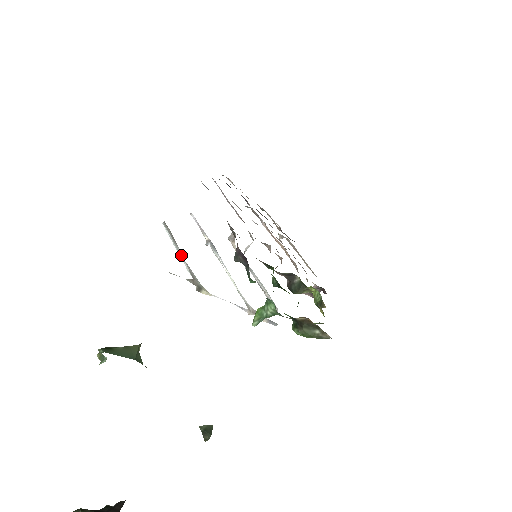
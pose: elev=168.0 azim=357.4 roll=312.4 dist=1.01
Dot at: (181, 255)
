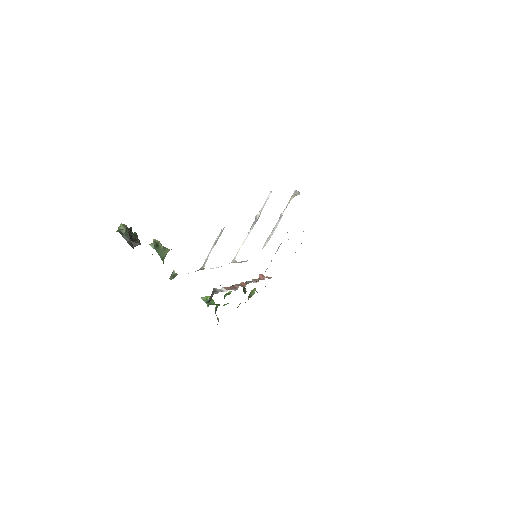
Dot at: (210, 252)
